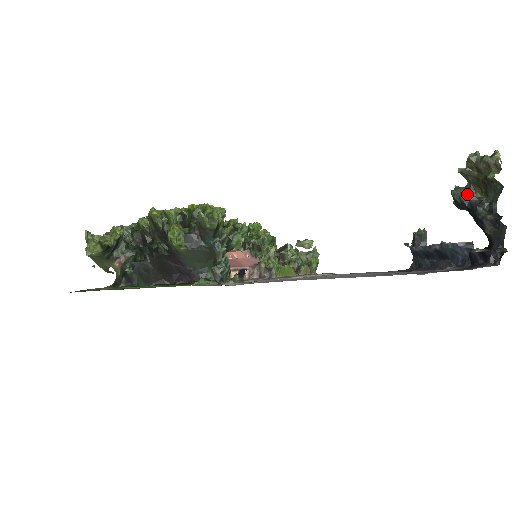
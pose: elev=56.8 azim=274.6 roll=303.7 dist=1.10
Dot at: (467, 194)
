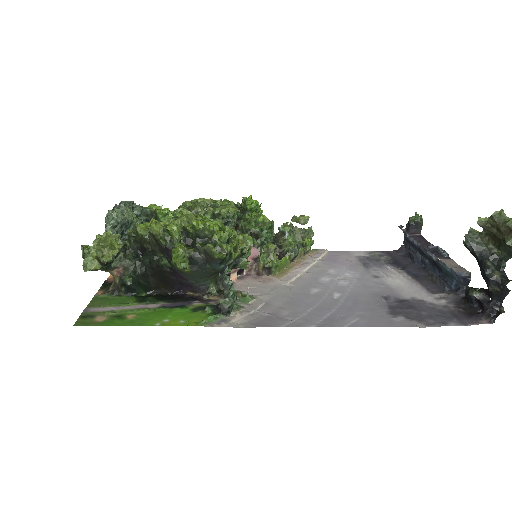
Dot at: (480, 244)
